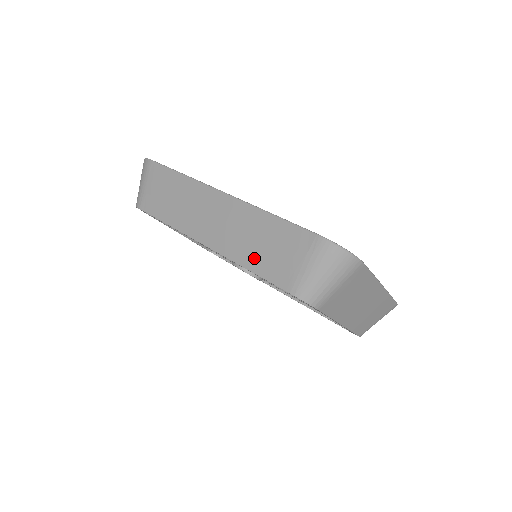
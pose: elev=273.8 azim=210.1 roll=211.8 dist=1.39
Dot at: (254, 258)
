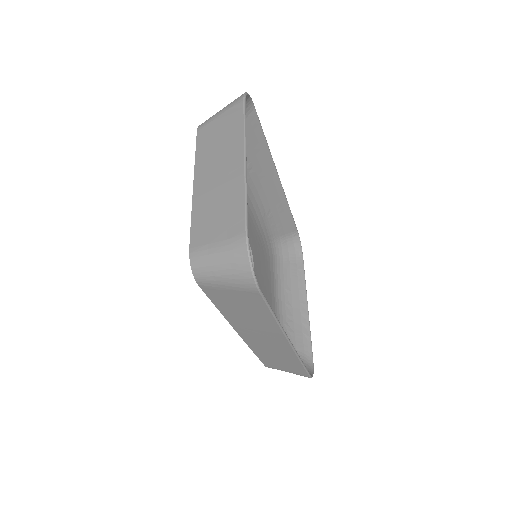
Dot at: (265, 357)
